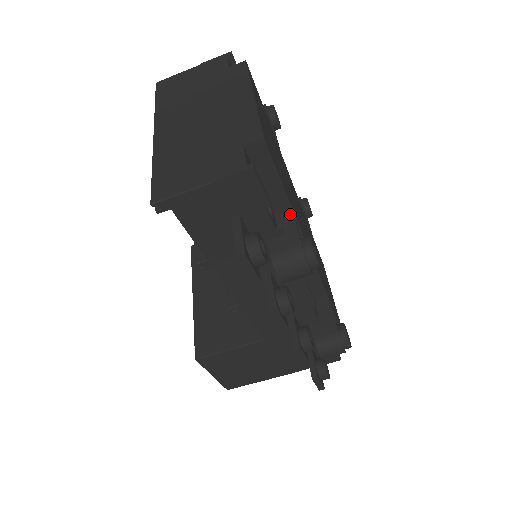
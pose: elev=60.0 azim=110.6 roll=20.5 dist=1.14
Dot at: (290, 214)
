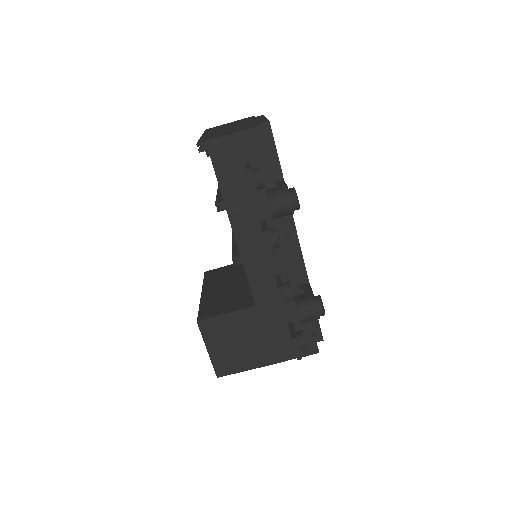
Dot at: (282, 181)
